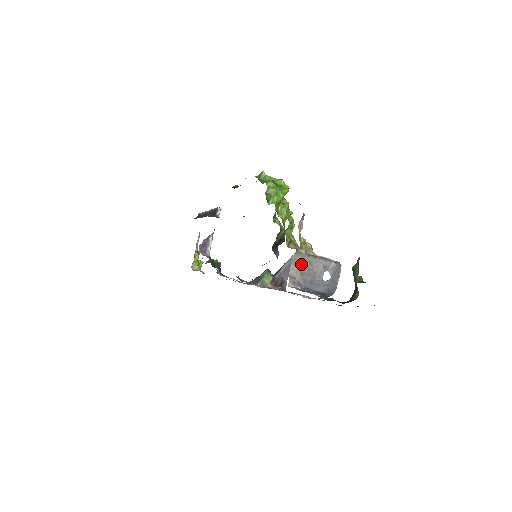
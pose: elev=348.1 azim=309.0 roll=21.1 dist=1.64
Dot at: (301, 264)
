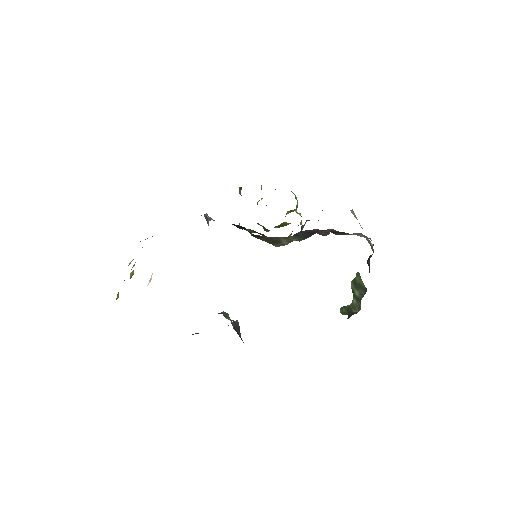
Dot at: (357, 219)
